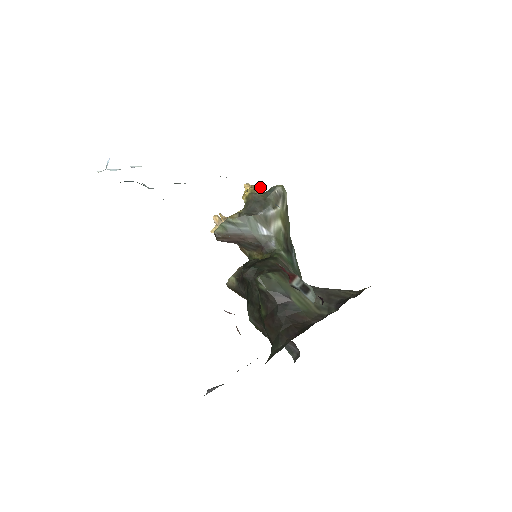
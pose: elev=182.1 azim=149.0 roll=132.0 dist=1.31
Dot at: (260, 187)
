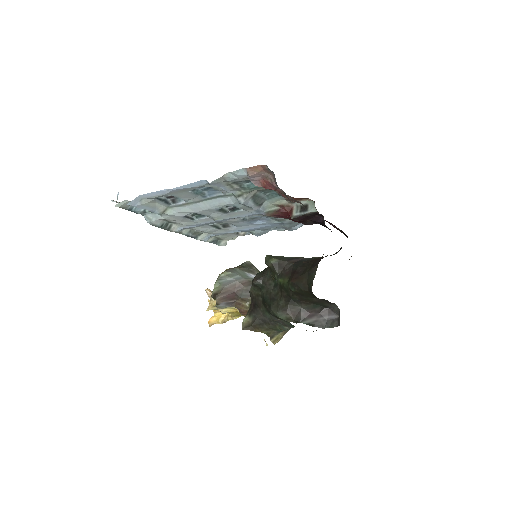
Dot at: occluded
